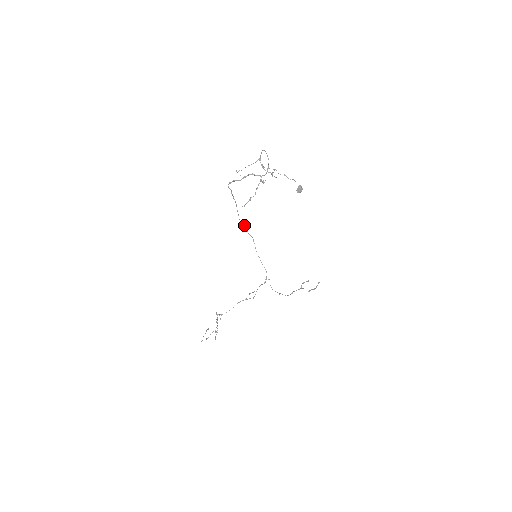
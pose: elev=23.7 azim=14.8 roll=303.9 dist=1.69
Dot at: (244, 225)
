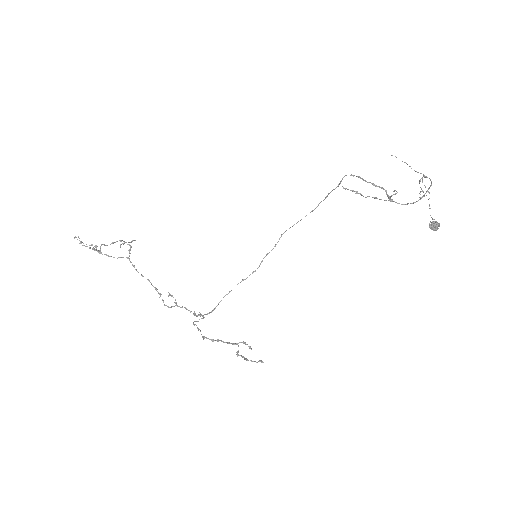
Dot at: occluded
